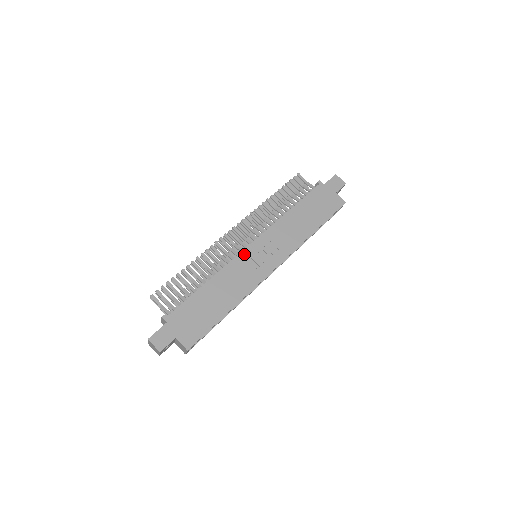
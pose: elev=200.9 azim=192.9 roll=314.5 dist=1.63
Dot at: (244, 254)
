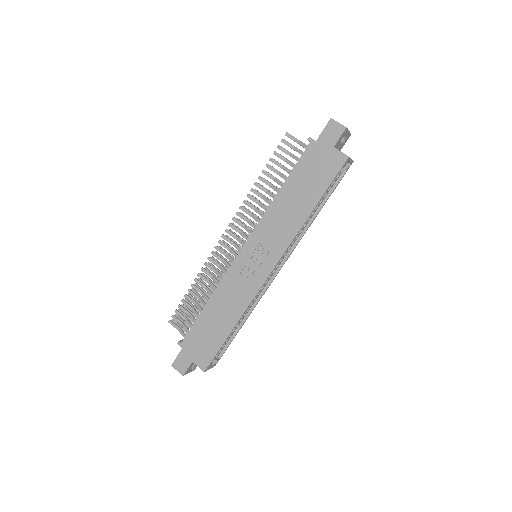
Dot at: (237, 263)
